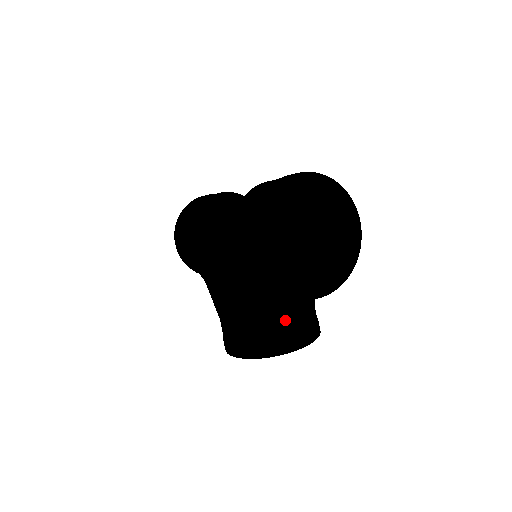
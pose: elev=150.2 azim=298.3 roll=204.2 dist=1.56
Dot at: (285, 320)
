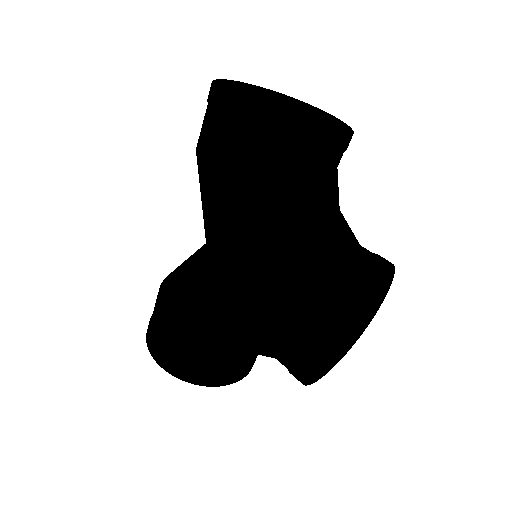
Dot at: (336, 237)
